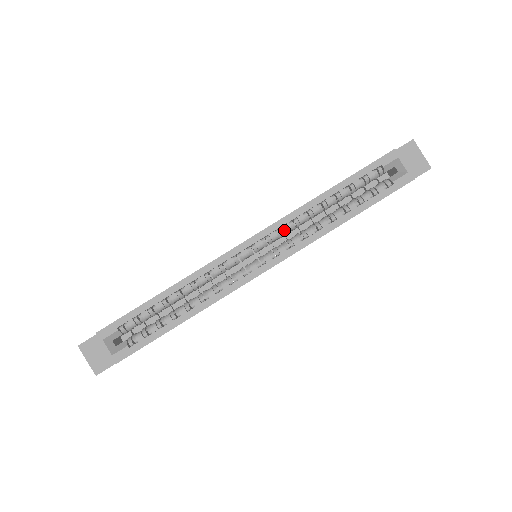
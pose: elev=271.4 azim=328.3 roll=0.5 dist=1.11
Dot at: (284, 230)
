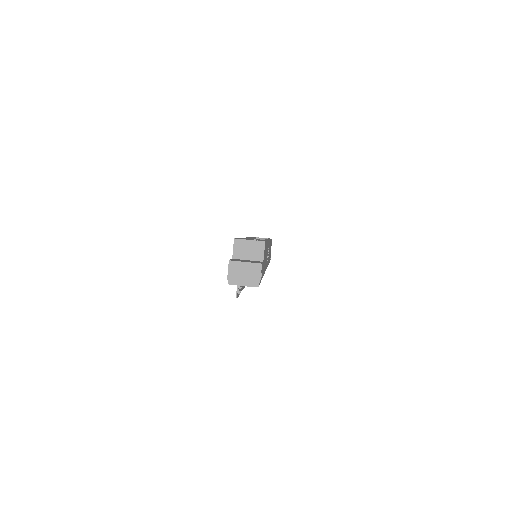
Dot at: occluded
